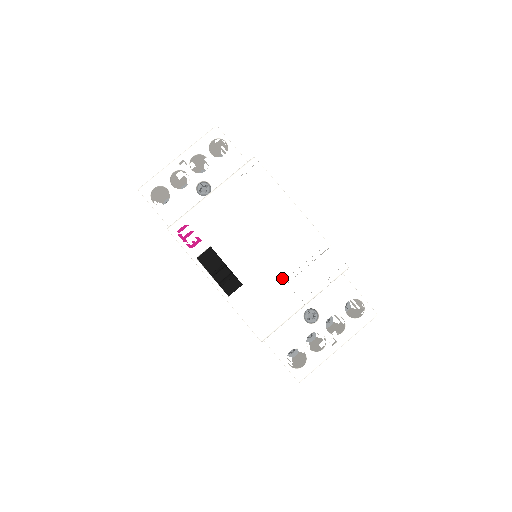
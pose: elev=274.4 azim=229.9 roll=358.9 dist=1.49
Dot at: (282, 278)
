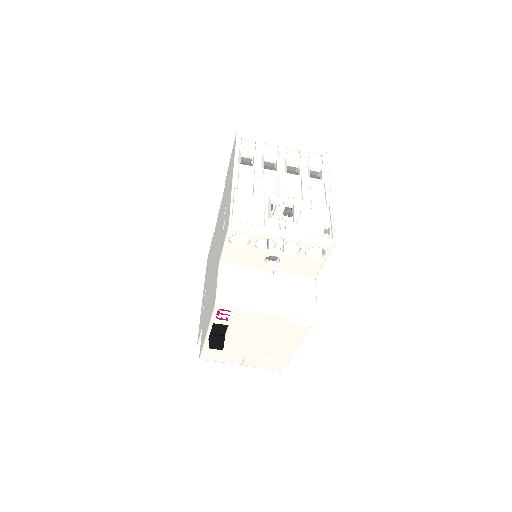
Dot at: (246, 355)
